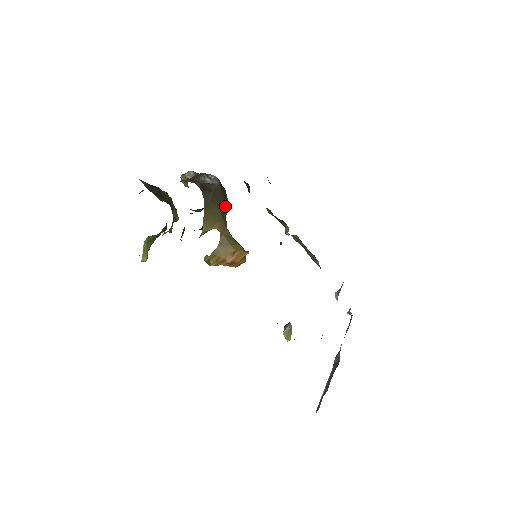
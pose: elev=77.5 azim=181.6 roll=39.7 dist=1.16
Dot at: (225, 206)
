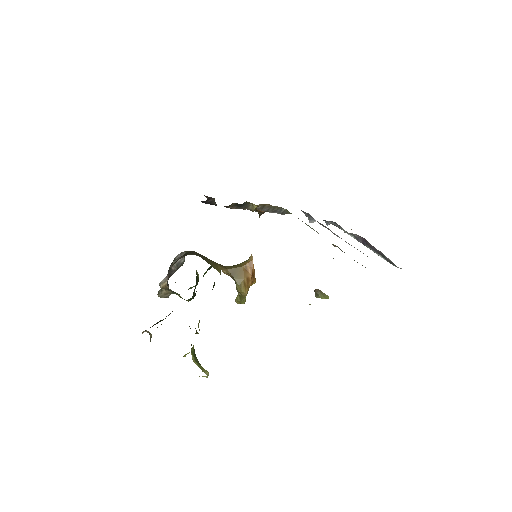
Dot at: occluded
